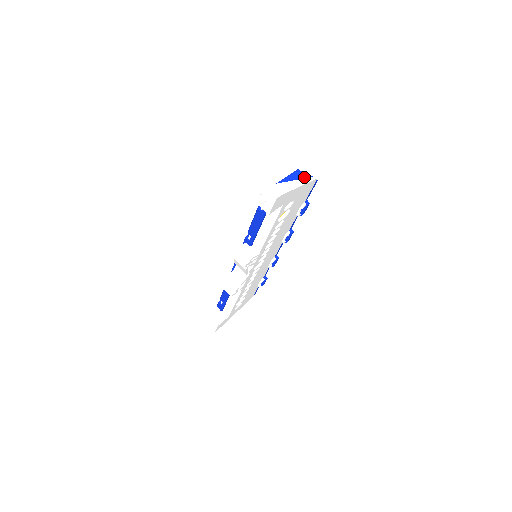
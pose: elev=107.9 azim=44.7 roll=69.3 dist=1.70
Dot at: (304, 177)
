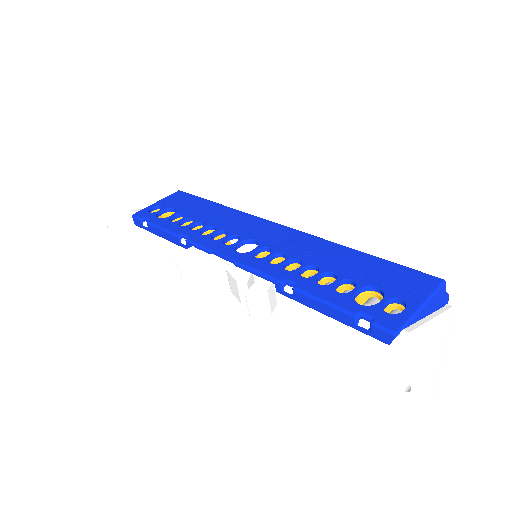
Dot at: (443, 300)
